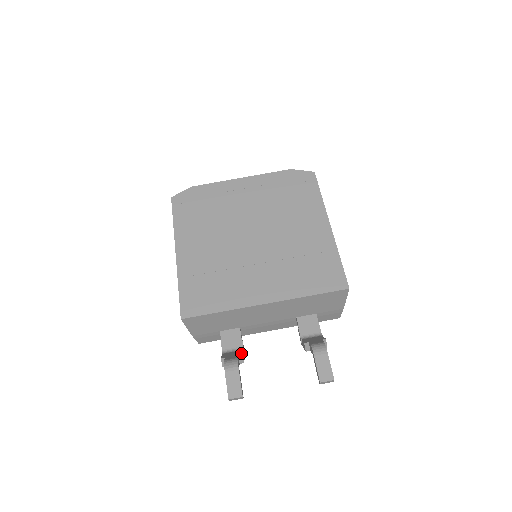
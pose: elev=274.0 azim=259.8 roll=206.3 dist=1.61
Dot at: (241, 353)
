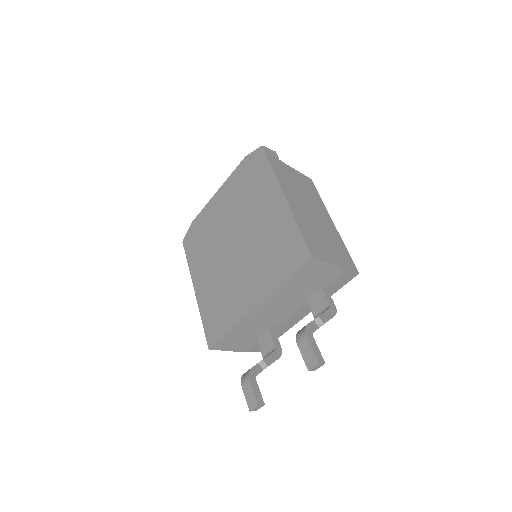
Dot at: (263, 359)
